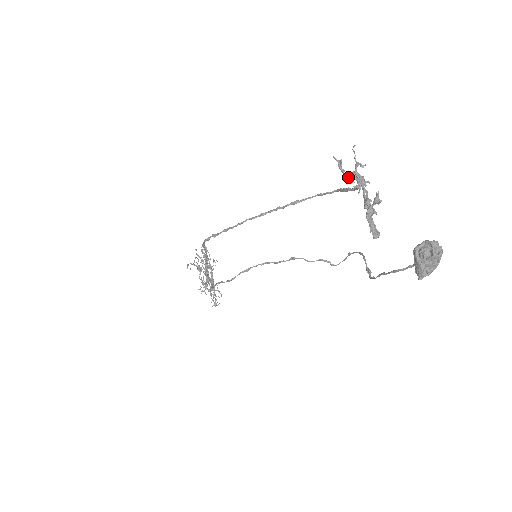
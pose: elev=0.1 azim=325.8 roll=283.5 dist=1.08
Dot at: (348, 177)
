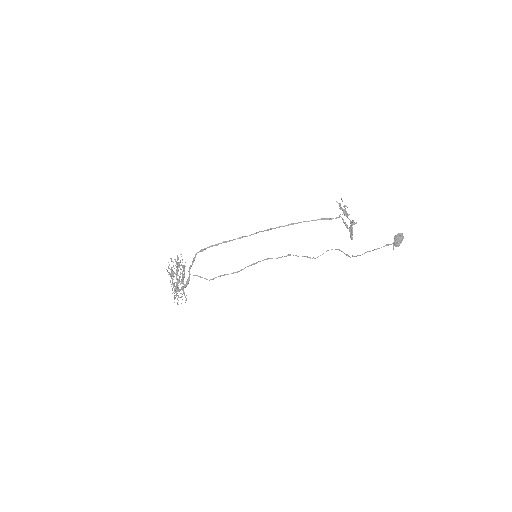
Dot at: (344, 211)
